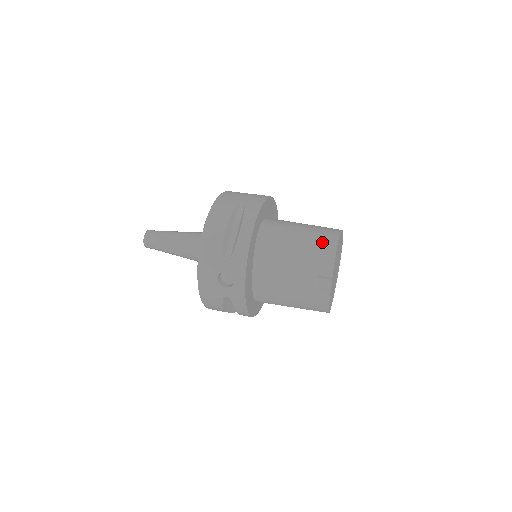
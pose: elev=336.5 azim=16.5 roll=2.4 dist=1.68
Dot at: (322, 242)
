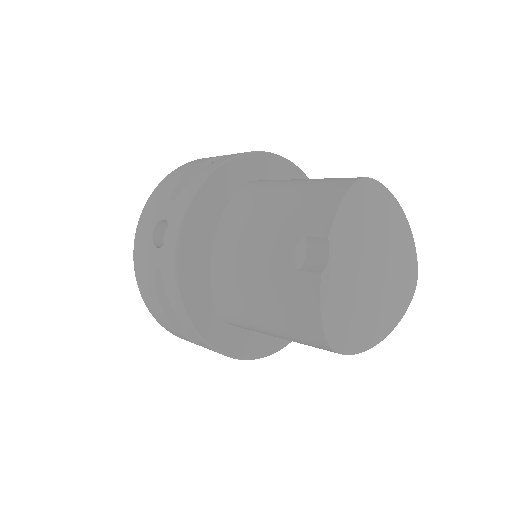
Dot at: (330, 182)
